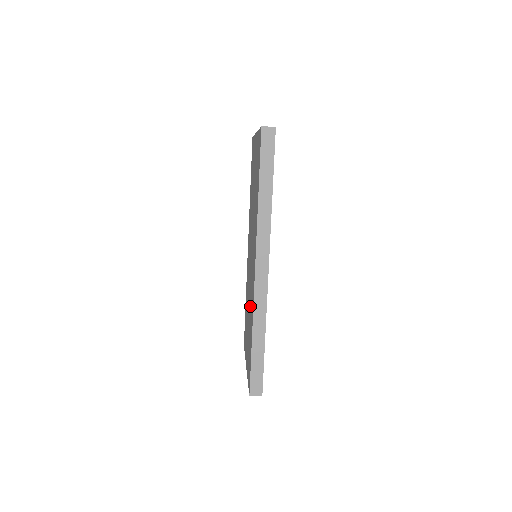
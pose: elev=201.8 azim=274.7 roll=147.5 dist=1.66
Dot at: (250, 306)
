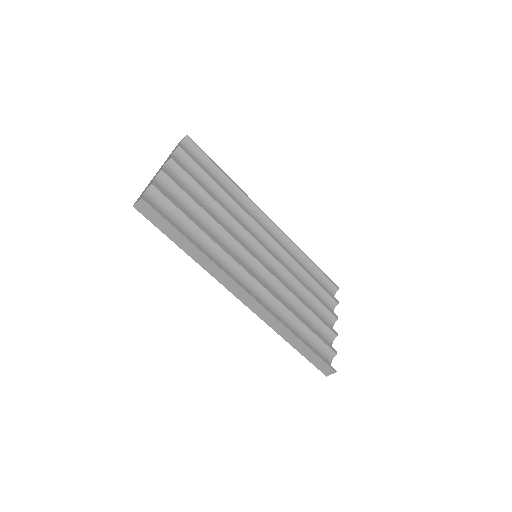
Dot at: occluded
